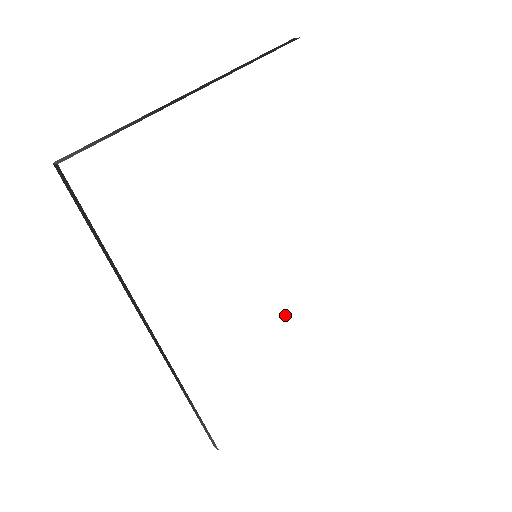
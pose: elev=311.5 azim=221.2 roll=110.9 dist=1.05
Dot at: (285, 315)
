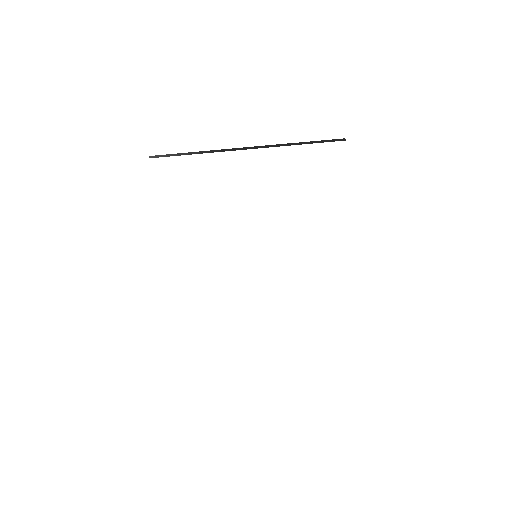
Dot at: (266, 303)
